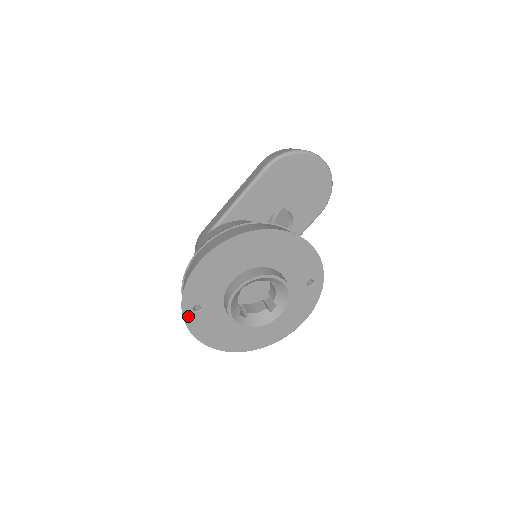
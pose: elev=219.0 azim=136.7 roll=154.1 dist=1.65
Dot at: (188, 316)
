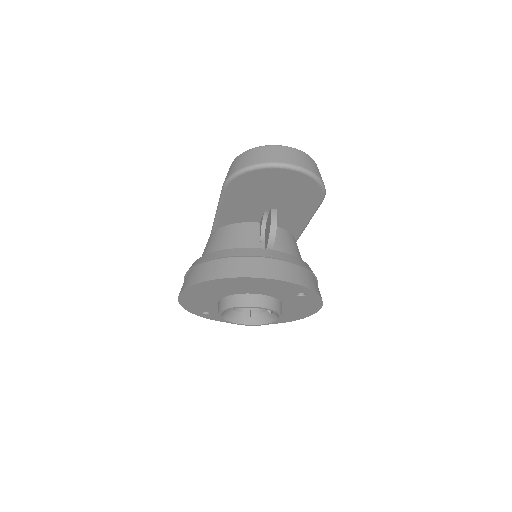
Dot at: (203, 315)
